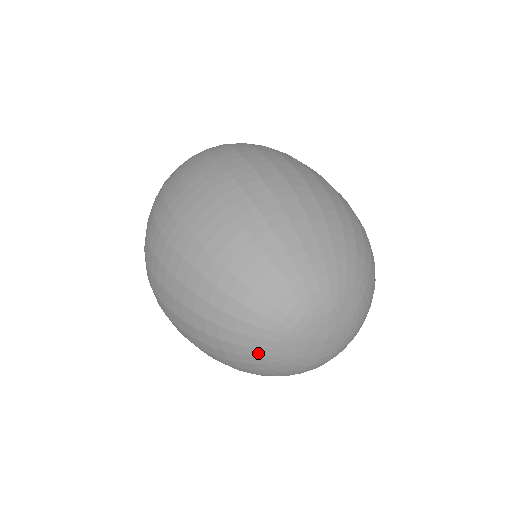
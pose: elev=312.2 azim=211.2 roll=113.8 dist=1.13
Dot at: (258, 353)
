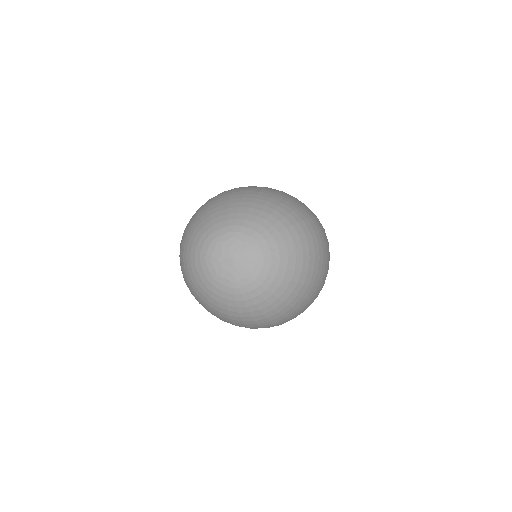
Dot at: (199, 279)
